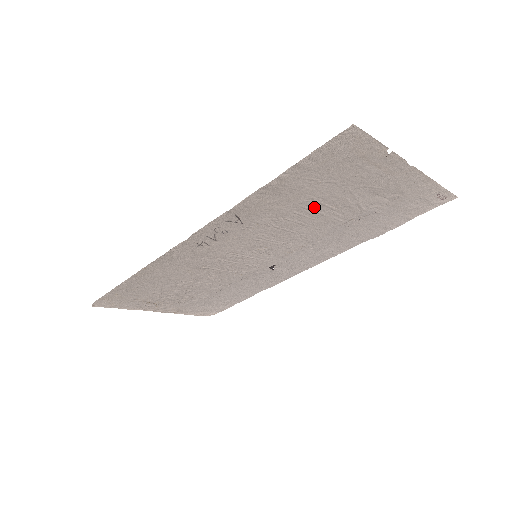
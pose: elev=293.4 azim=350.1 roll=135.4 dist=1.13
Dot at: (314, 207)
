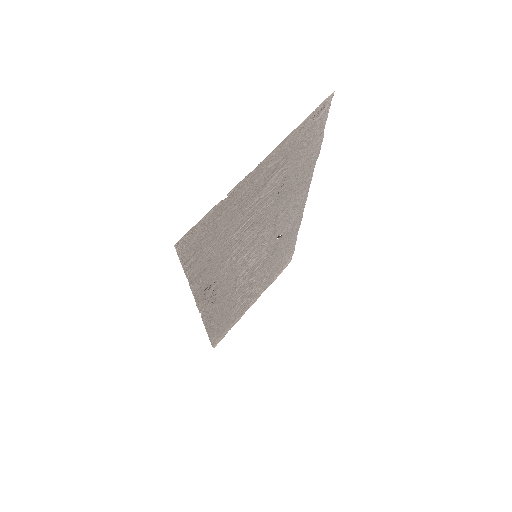
Dot at: (240, 233)
